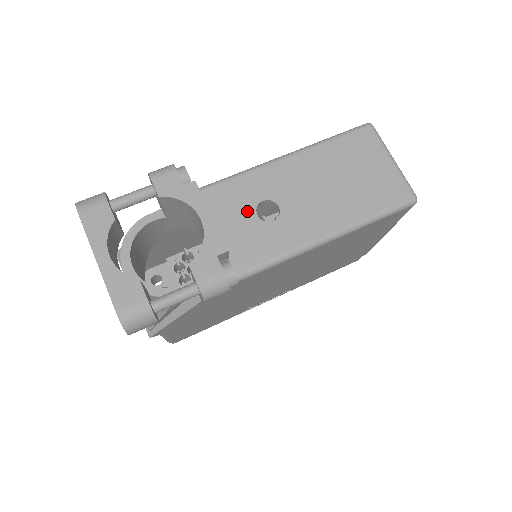
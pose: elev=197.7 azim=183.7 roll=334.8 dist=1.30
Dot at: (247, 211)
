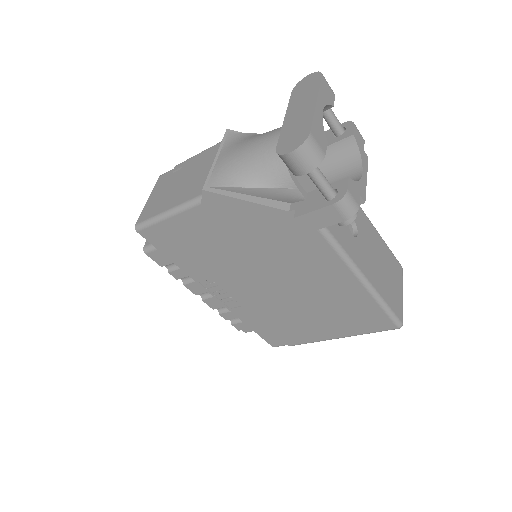
Dot at: occluded
